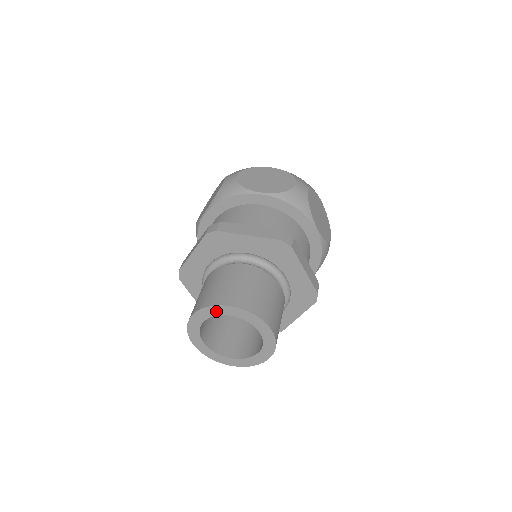
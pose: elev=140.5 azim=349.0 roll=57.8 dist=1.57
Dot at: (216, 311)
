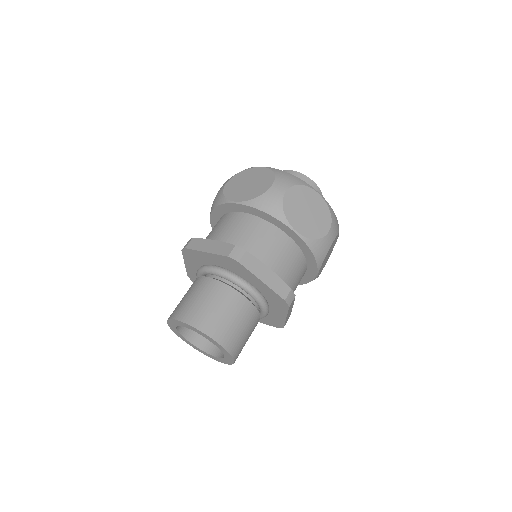
Dot at: (201, 334)
